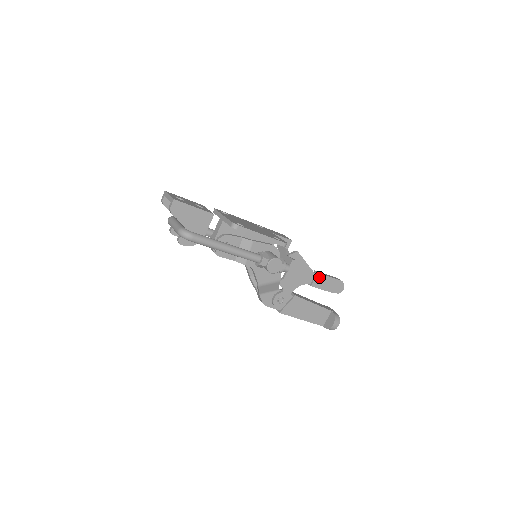
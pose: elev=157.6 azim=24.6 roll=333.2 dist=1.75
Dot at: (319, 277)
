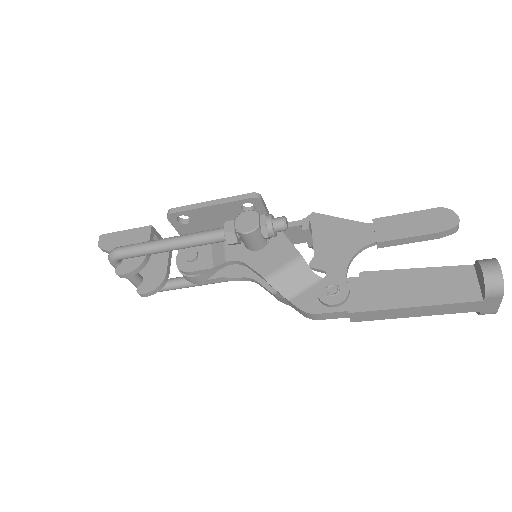
Dot at: (383, 224)
